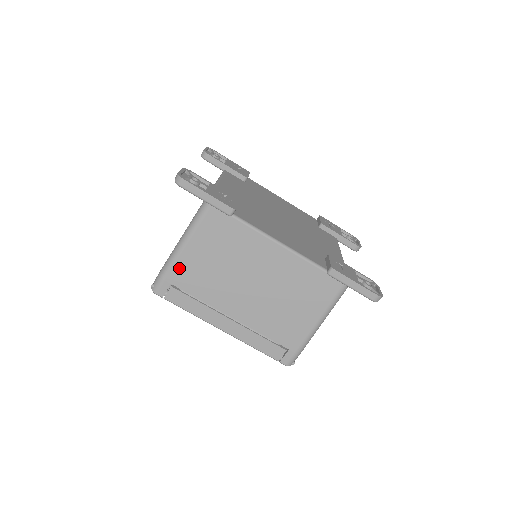
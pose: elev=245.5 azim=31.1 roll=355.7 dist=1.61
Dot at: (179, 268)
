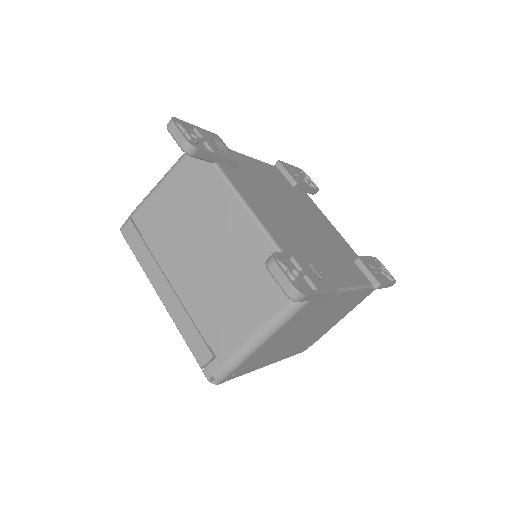
Dot at: (253, 356)
